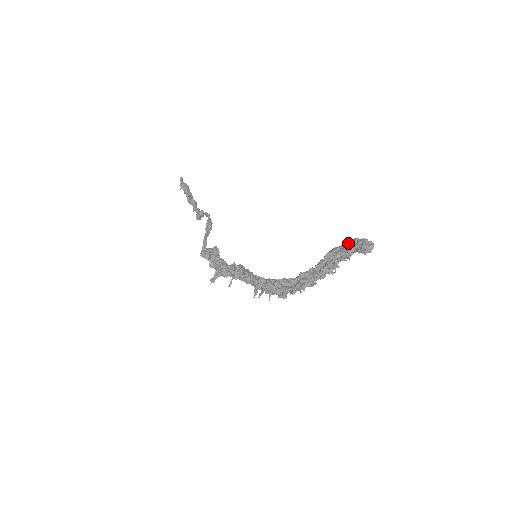
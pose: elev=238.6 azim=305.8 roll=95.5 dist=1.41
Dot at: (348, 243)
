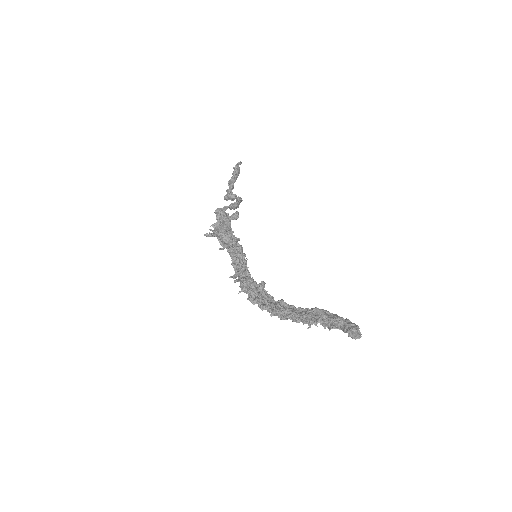
Dot at: occluded
